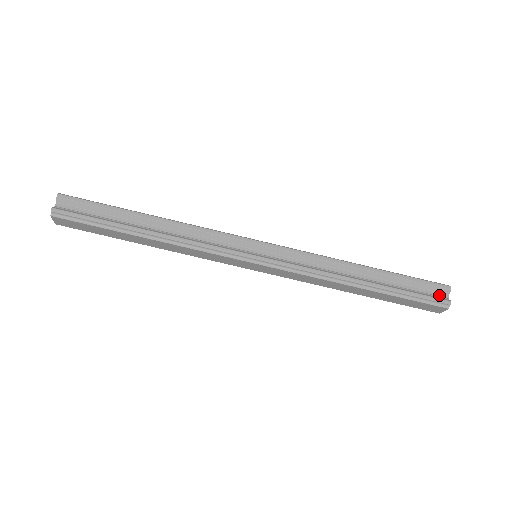
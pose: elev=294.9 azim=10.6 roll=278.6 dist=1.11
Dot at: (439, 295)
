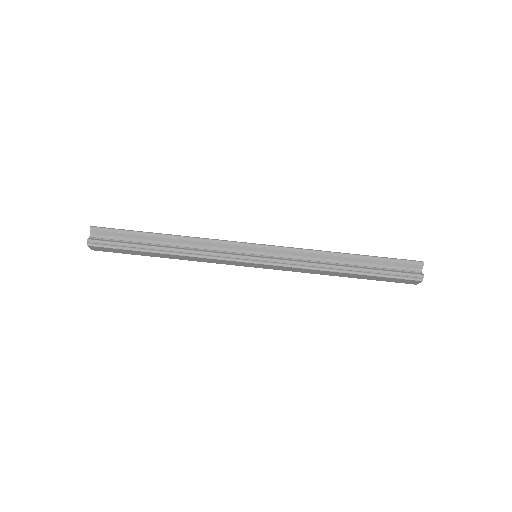
Dot at: (414, 270)
